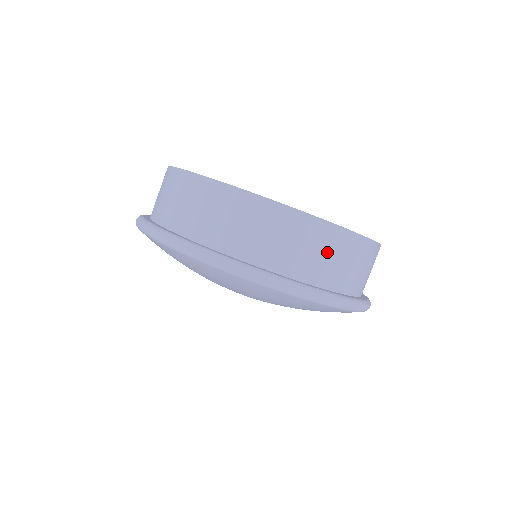
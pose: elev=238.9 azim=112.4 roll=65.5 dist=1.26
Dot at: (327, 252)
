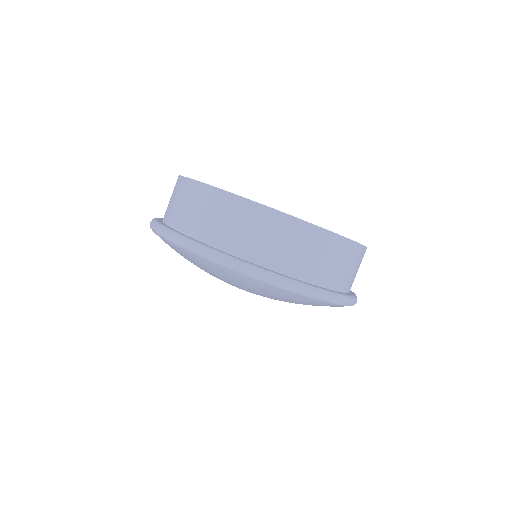
Dot at: (339, 261)
